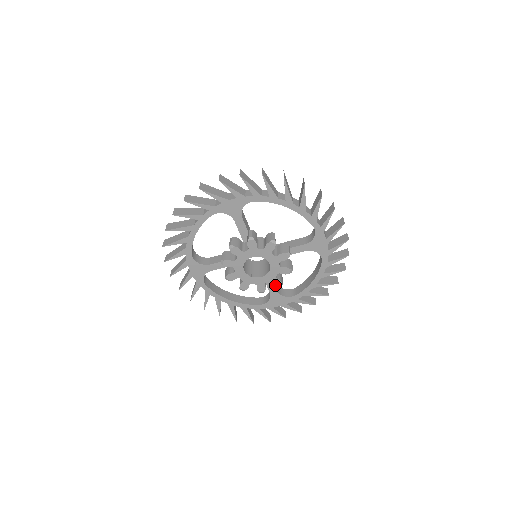
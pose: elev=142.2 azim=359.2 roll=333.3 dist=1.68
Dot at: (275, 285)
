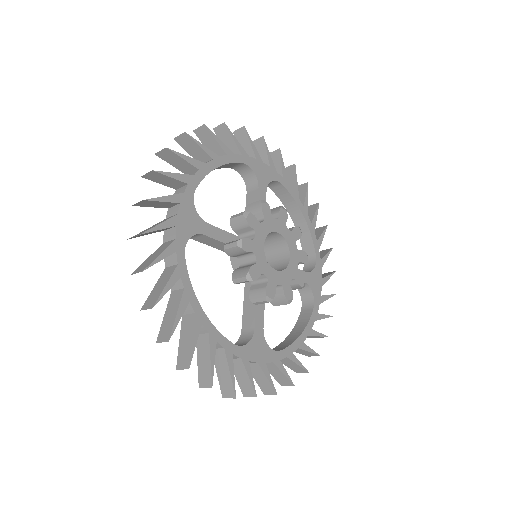
Dot at: (285, 296)
